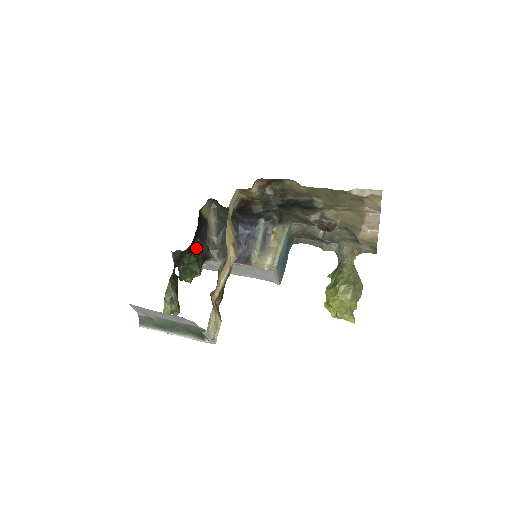
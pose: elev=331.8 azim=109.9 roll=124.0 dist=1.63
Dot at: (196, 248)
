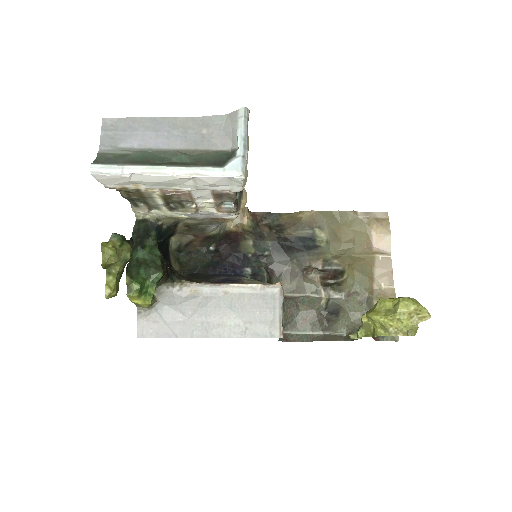
Dot at: occluded
